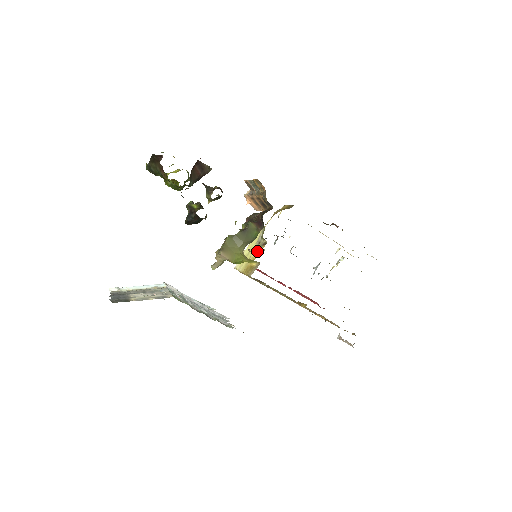
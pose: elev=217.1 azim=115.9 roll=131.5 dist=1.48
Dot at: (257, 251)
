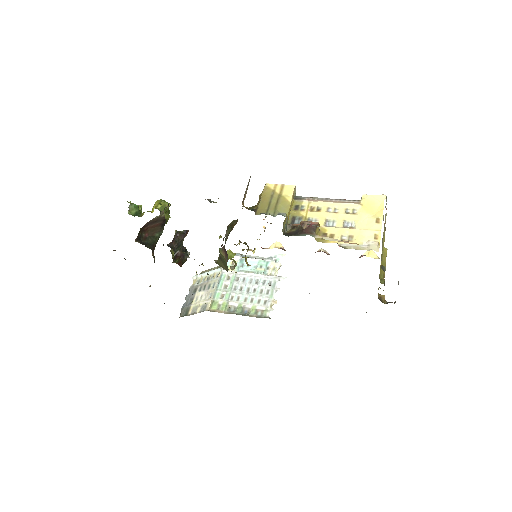
Dot at: (253, 253)
